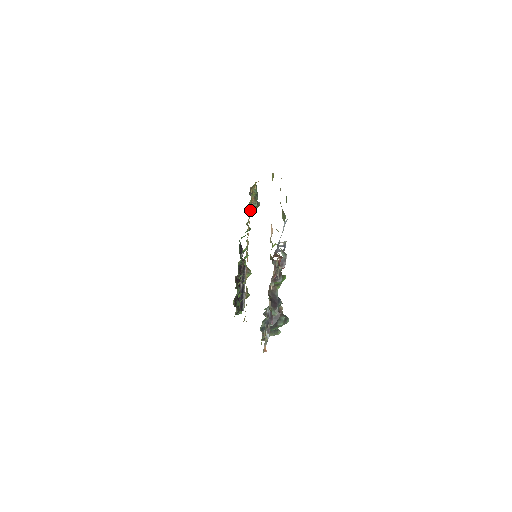
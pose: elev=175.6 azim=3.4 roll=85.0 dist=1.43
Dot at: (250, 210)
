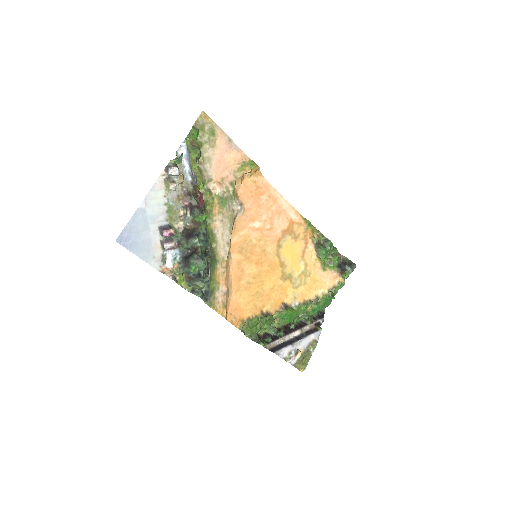
Dot at: (335, 275)
